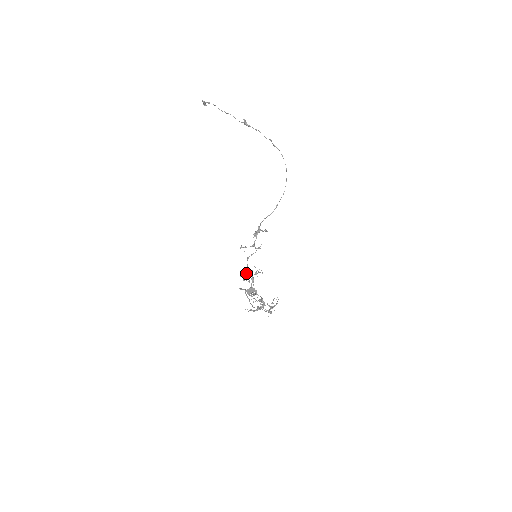
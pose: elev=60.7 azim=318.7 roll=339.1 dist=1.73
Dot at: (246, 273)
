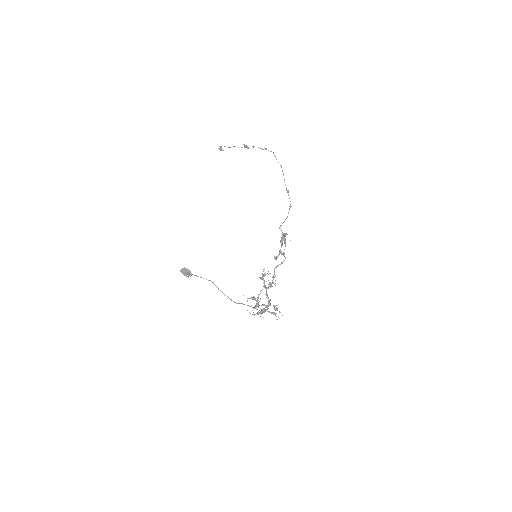
Dot at: (260, 278)
